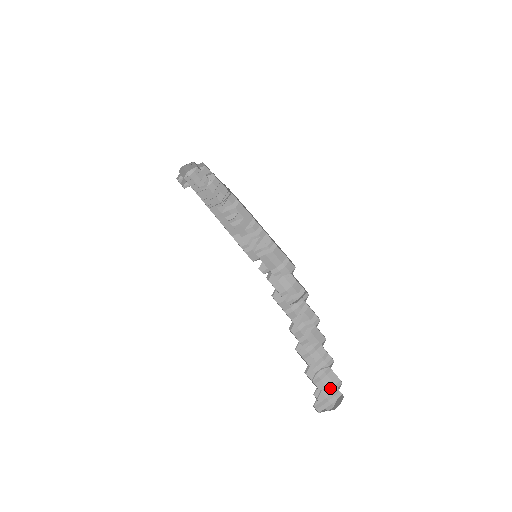
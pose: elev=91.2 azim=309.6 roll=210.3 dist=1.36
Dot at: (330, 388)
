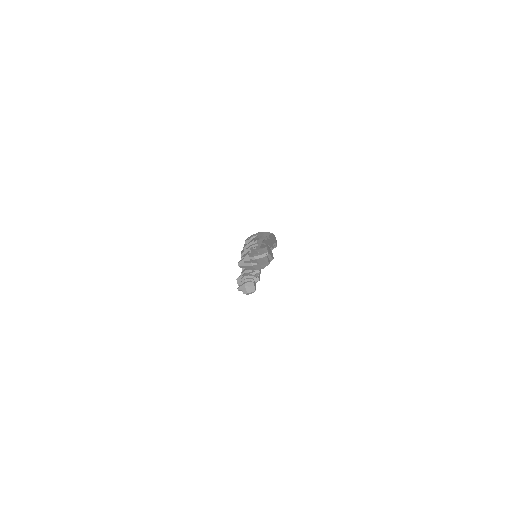
Dot at: (262, 265)
